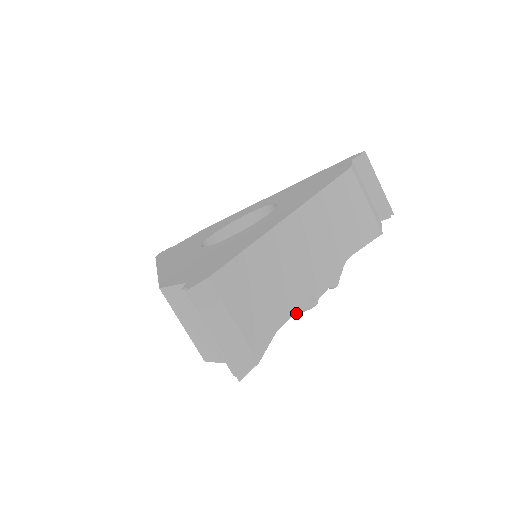
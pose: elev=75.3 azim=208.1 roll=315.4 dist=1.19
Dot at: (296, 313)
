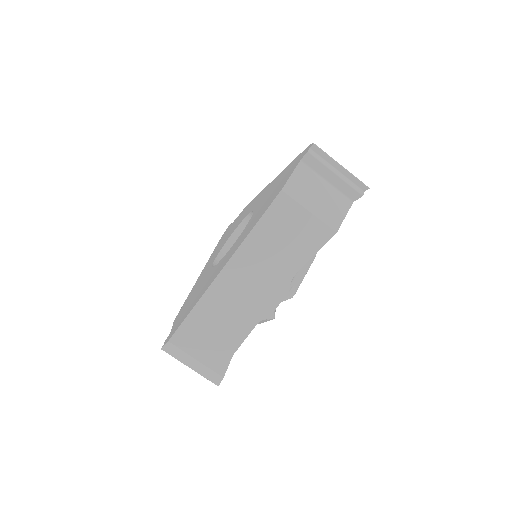
Dot at: occluded
